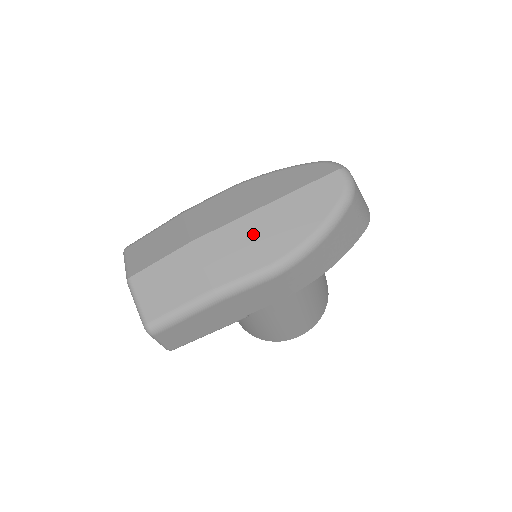
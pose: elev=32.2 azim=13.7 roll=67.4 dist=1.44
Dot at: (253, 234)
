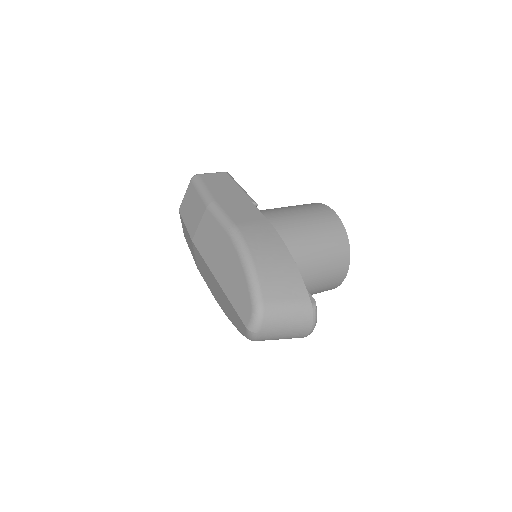
Dot at: (211, 280)
